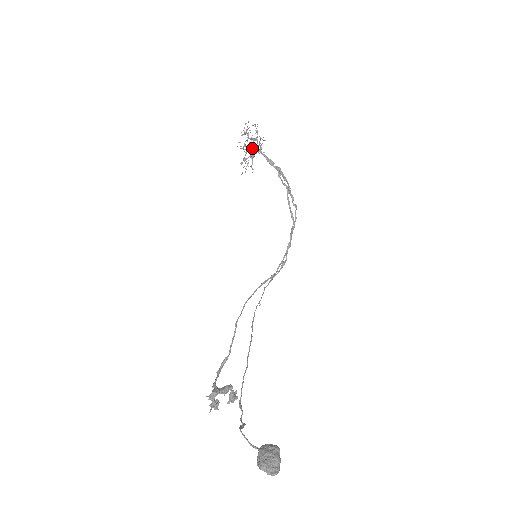
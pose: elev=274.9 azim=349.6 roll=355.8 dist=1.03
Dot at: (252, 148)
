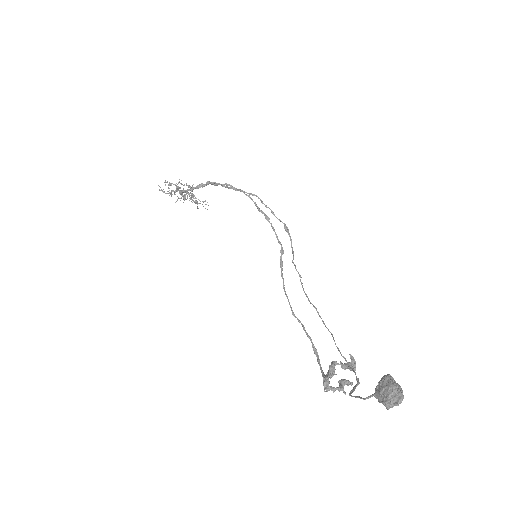
Dot at: (188, 192)
